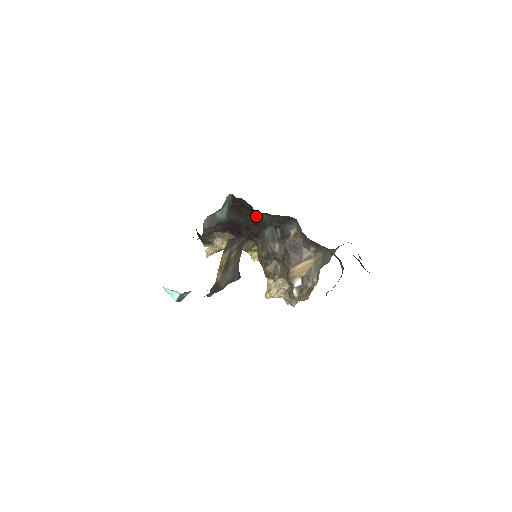
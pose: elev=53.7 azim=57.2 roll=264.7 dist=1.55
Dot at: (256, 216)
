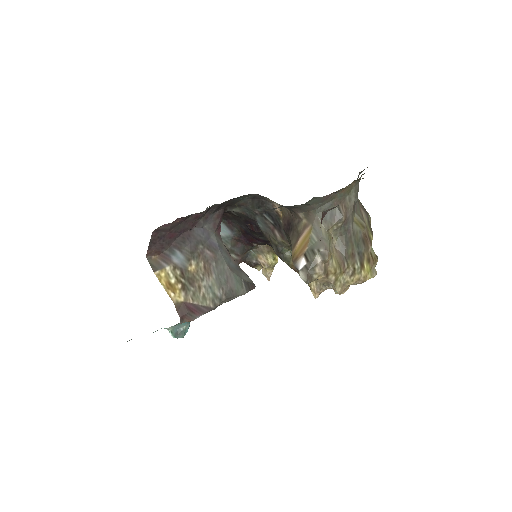
Dot at: (238, 215)
